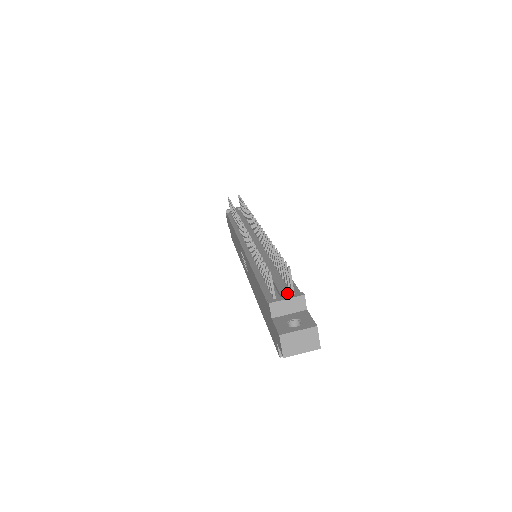
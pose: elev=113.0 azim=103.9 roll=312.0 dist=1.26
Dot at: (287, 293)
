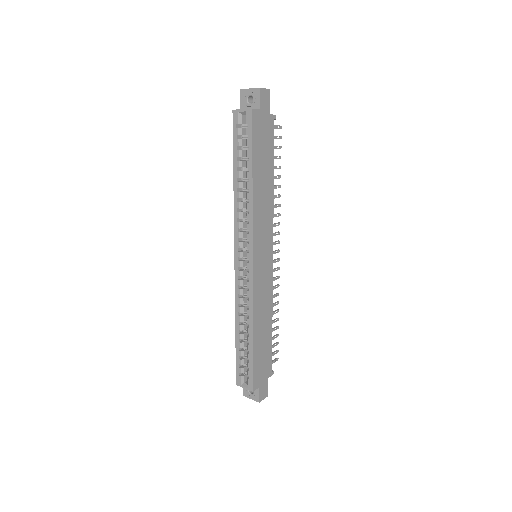
Dot at: occluded
